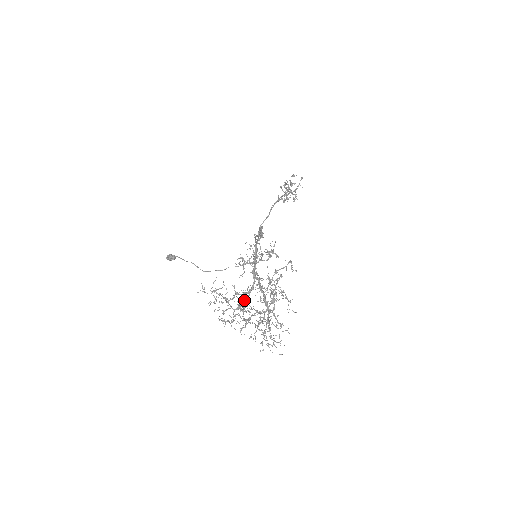
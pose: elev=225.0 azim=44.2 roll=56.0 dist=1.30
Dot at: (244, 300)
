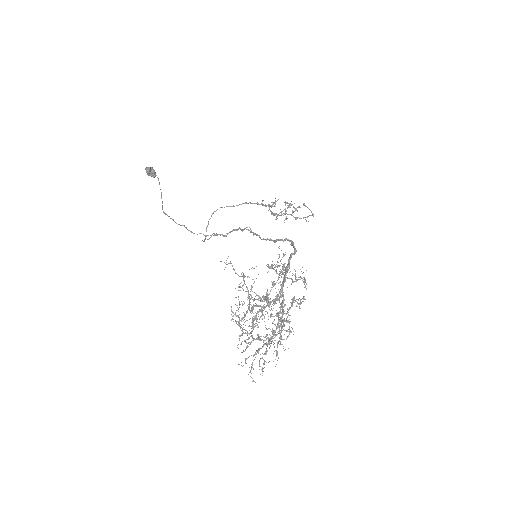
Dot at: (264, 307)
